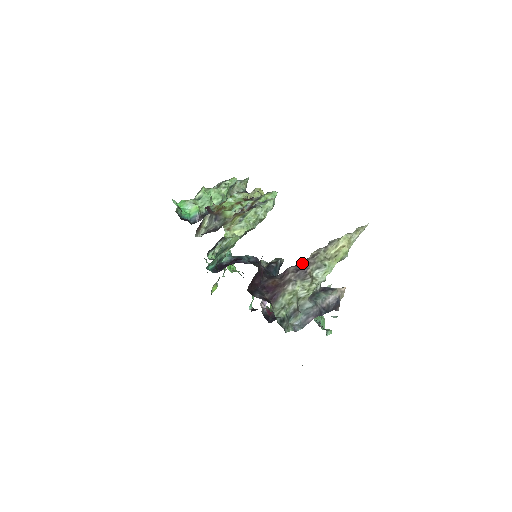
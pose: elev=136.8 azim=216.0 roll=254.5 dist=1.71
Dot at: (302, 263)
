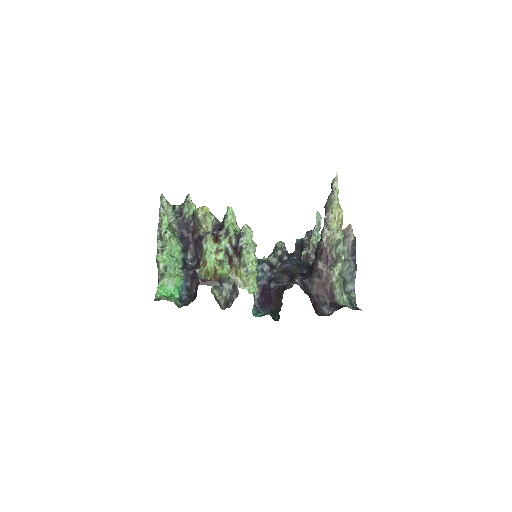
Dot at: (324, 255)
